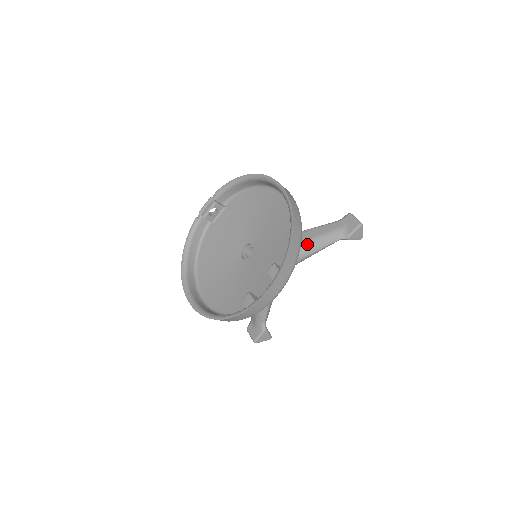
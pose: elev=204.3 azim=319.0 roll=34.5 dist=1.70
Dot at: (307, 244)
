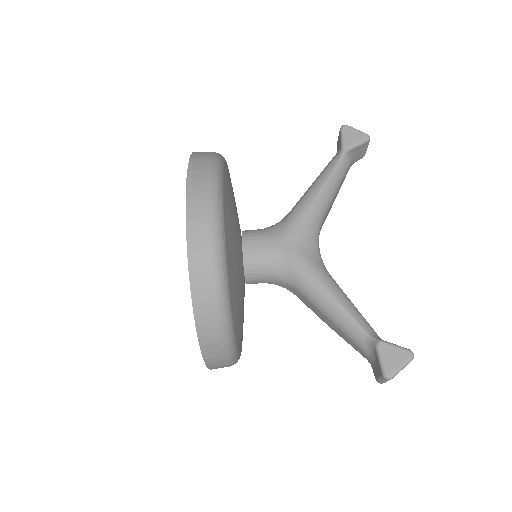
Dot at: (303, 195)
